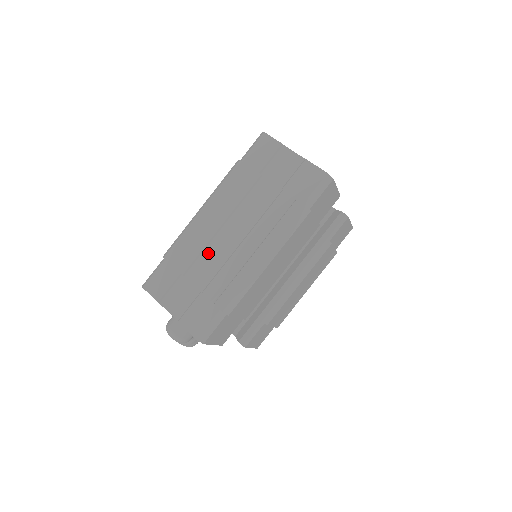
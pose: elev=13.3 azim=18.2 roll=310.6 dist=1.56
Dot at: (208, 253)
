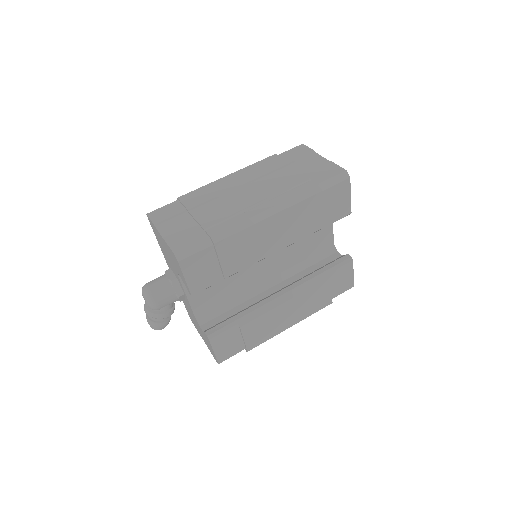
Dot at: (219, 200)
